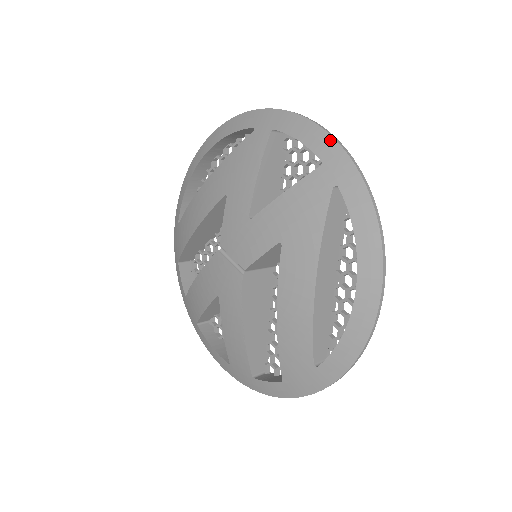
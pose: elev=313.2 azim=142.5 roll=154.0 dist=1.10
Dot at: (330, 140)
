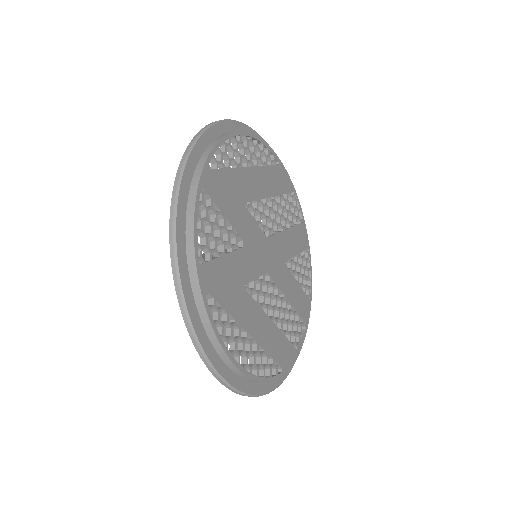
Dot at: (171, 252)
